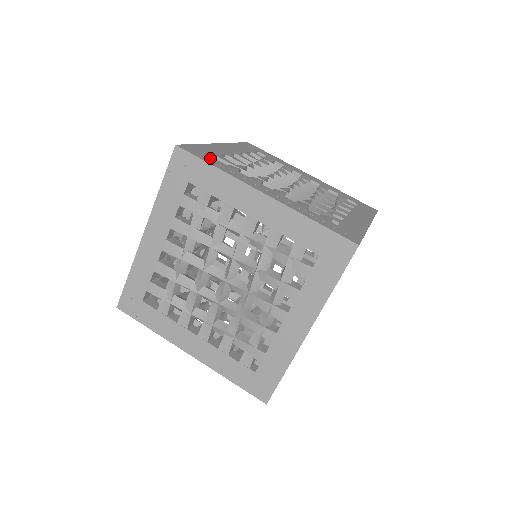
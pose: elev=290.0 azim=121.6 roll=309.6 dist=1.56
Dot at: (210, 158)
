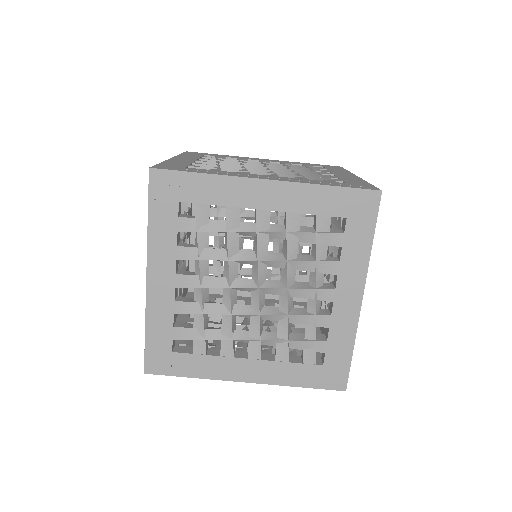
Dot at: (188, 169)
